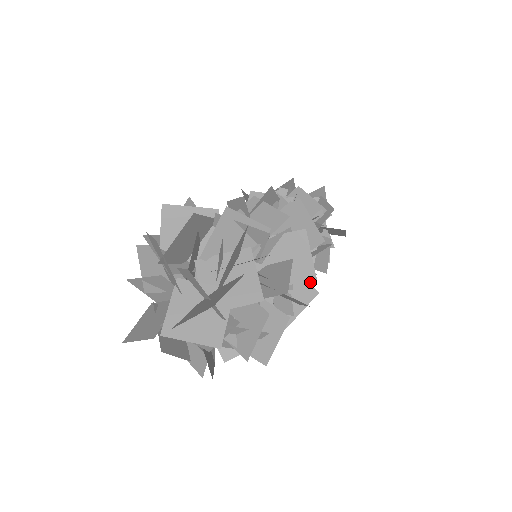
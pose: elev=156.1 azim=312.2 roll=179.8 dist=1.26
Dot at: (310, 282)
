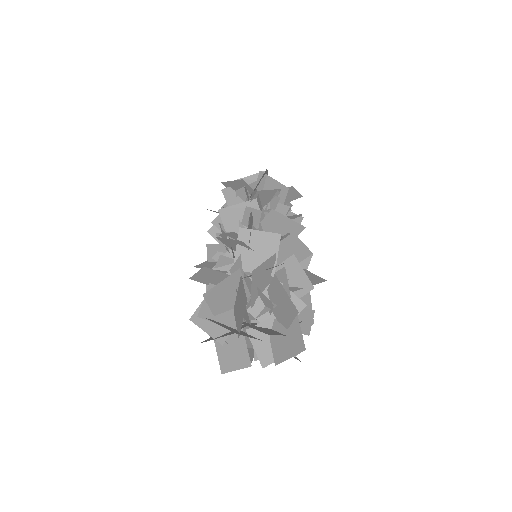
Dot at: occluded
